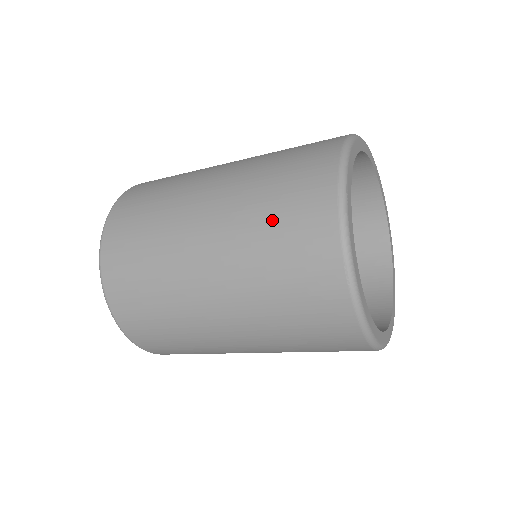
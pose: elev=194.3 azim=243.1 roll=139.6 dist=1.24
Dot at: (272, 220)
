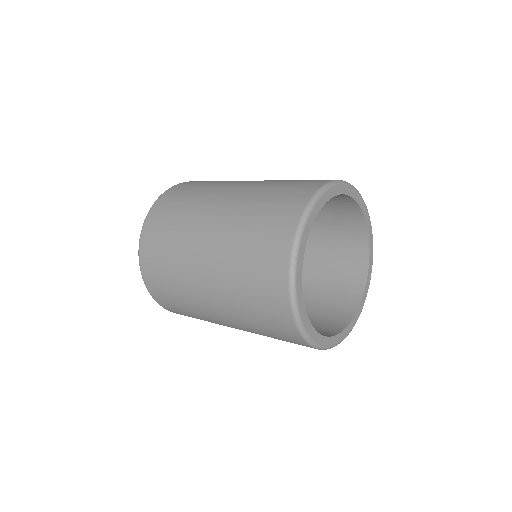
Dot at: (258, 215)
